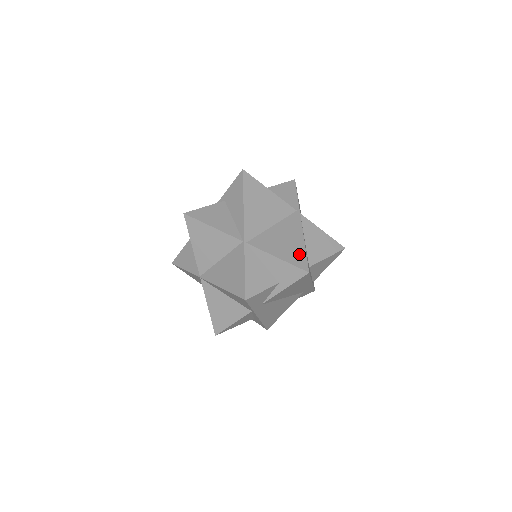
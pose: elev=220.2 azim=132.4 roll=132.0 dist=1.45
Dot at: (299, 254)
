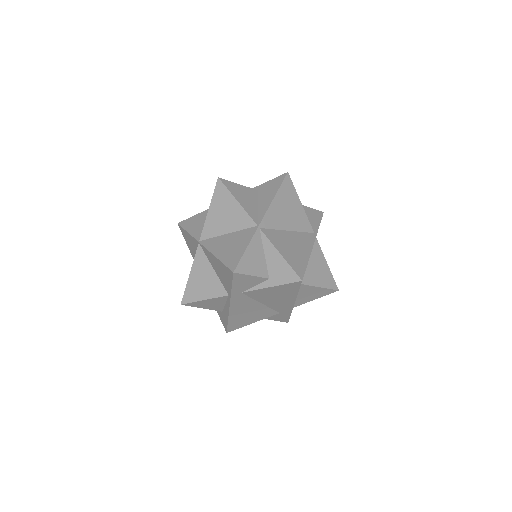
Dot at: (300, 263)
